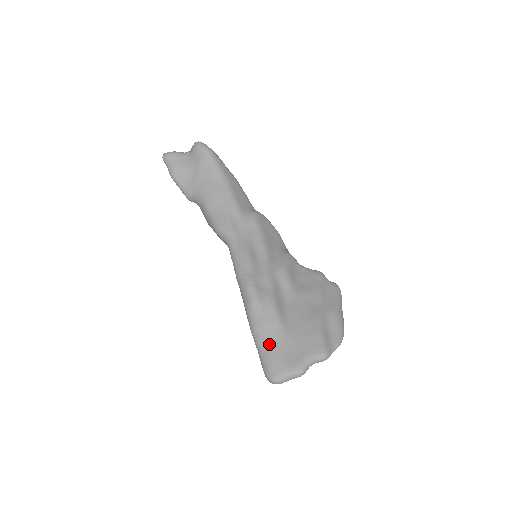
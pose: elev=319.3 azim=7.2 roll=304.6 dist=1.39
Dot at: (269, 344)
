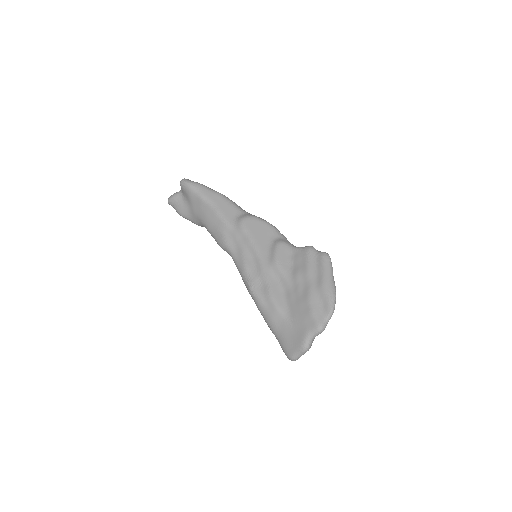
Dot at: (279, 332)
